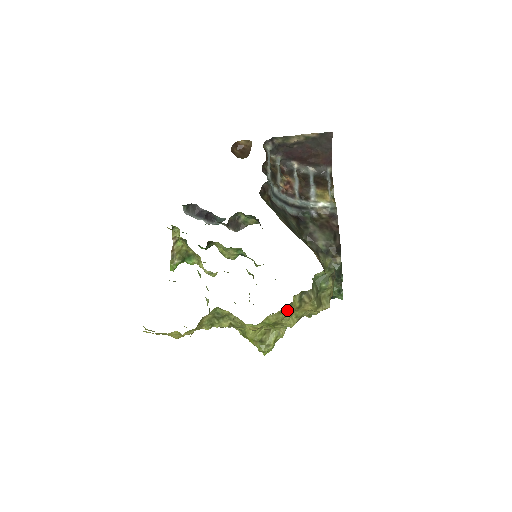
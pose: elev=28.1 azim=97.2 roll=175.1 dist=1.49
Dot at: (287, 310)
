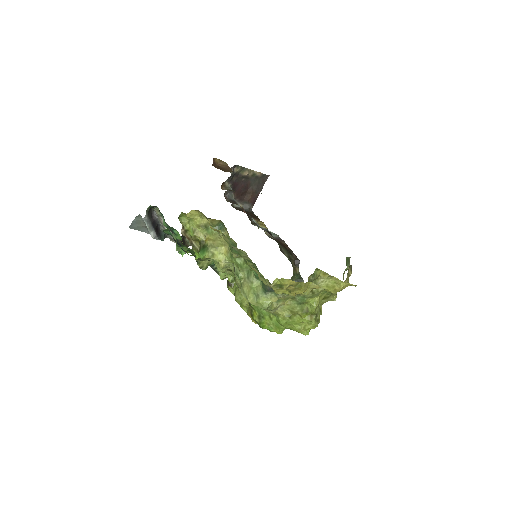
Dot at: occluded
